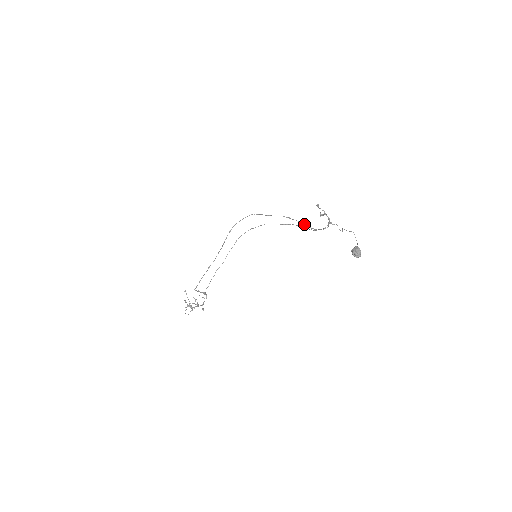
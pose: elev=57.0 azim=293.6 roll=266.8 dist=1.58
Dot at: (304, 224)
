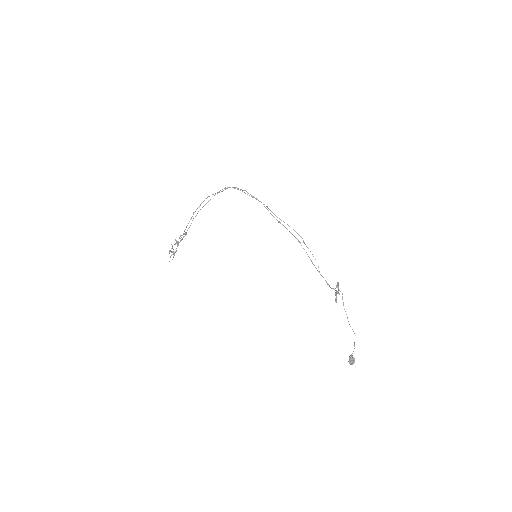
Dot at: (313, 264)
